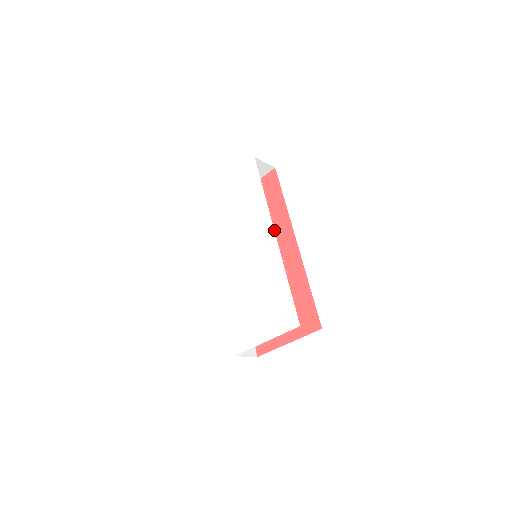
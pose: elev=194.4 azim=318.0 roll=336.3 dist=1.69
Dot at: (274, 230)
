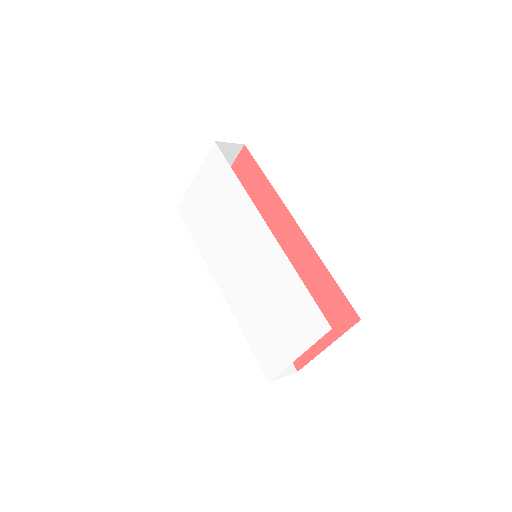
Dot at: (267, 218)
